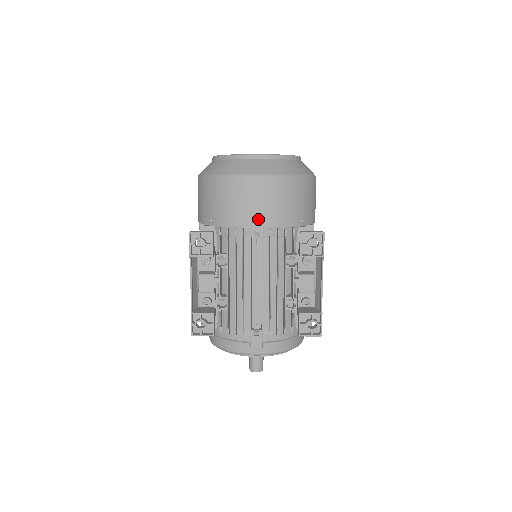
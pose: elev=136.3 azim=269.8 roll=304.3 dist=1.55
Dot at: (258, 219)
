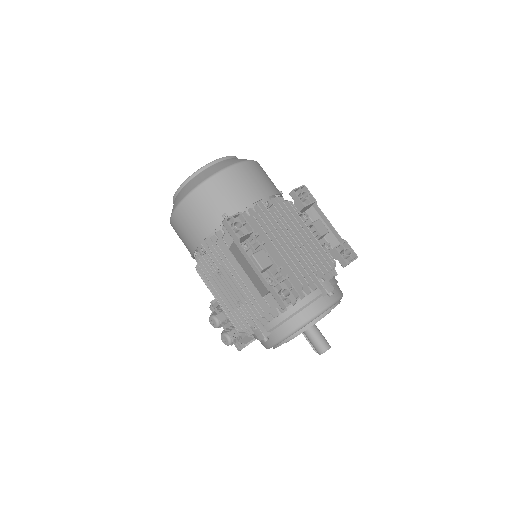
Dot at: (262, 192)
